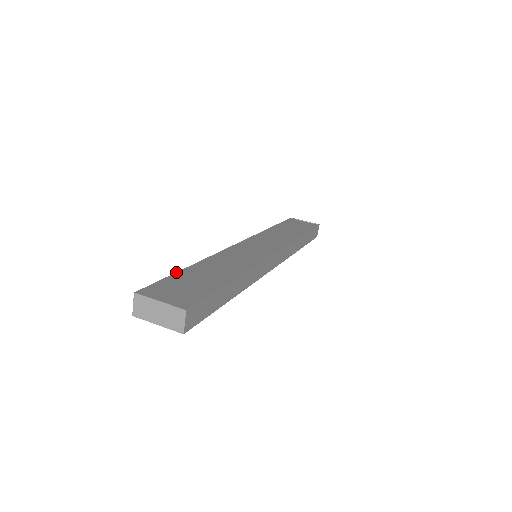
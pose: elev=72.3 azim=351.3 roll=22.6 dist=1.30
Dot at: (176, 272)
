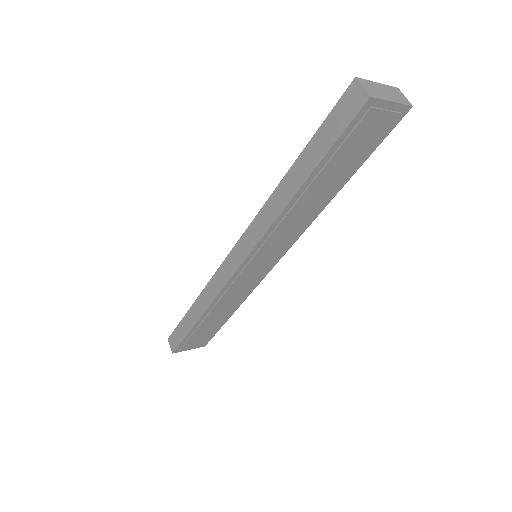
Dot at: (307, 144)
